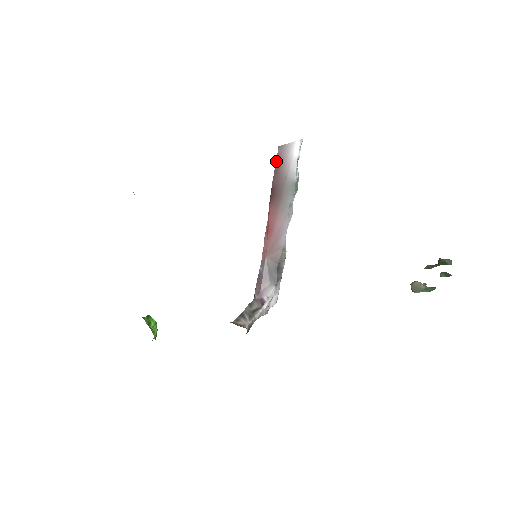
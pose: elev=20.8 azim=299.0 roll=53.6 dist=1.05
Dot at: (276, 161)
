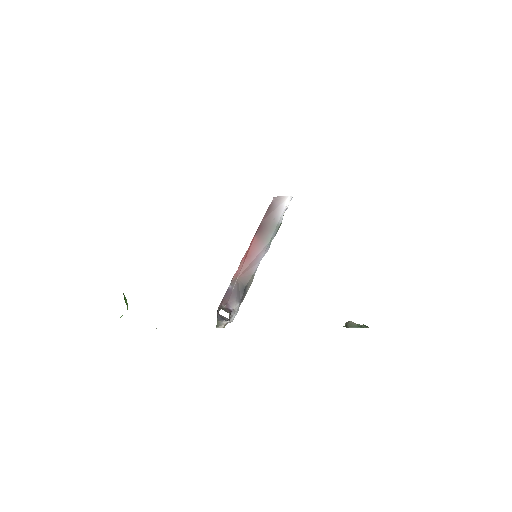
Dot at: (269, 206)
